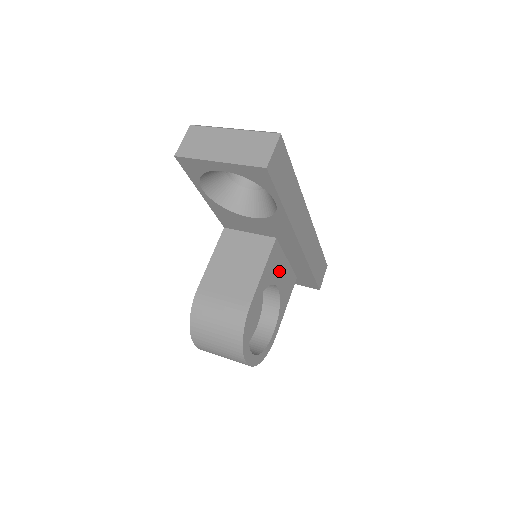
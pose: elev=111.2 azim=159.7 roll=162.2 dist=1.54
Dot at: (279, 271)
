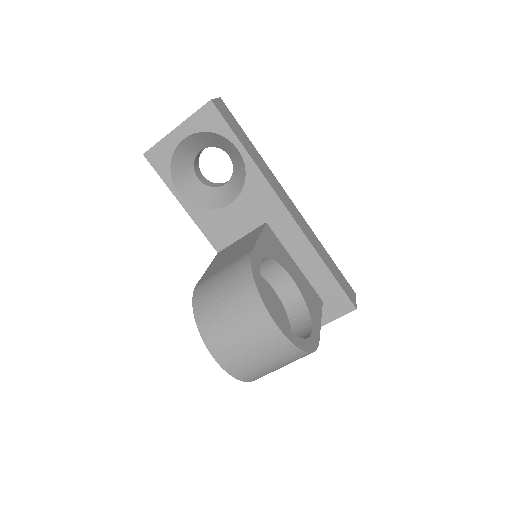
Dot at: (287, 263)
